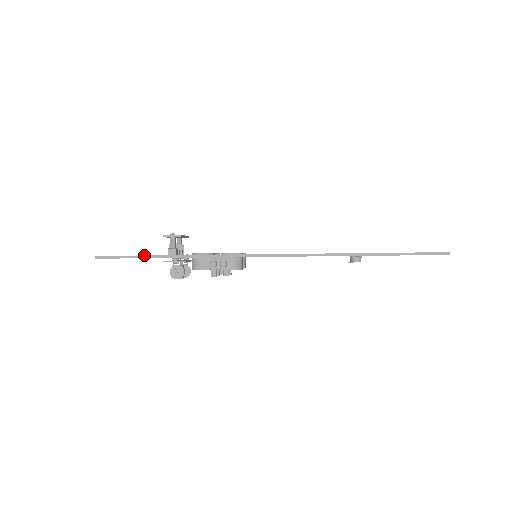
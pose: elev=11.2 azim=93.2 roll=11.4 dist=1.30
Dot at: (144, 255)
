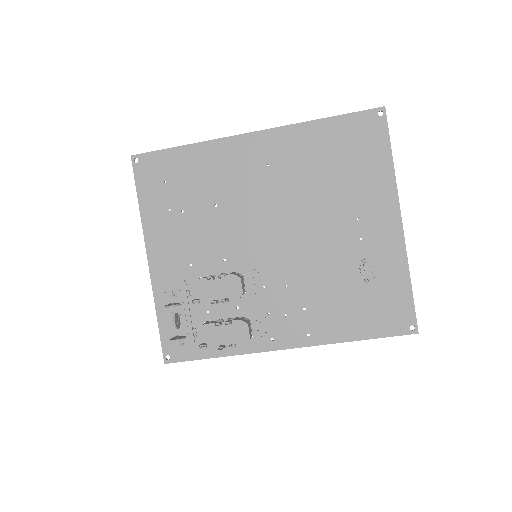
Dot at: (166, 149)
